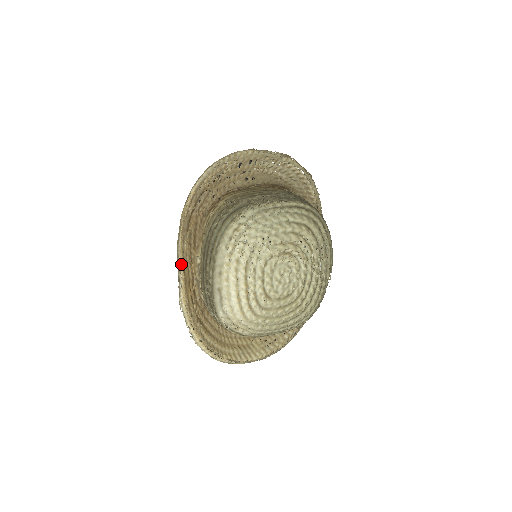
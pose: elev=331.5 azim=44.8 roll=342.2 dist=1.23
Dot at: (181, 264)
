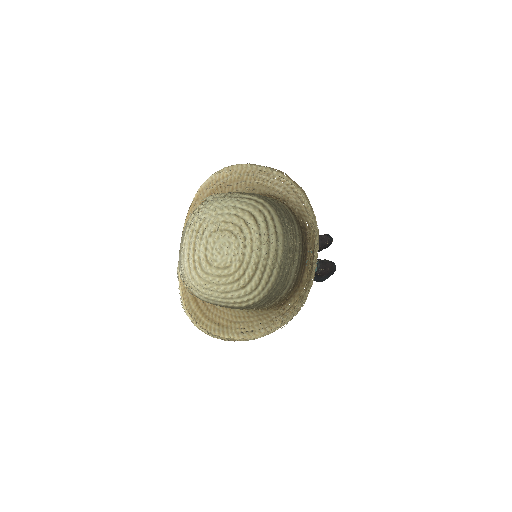
Dot at: occluded
